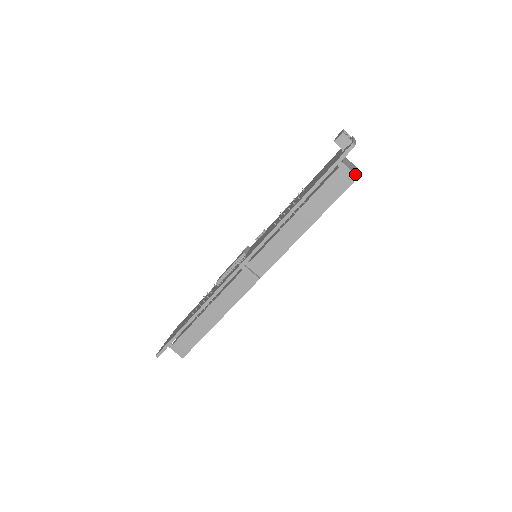
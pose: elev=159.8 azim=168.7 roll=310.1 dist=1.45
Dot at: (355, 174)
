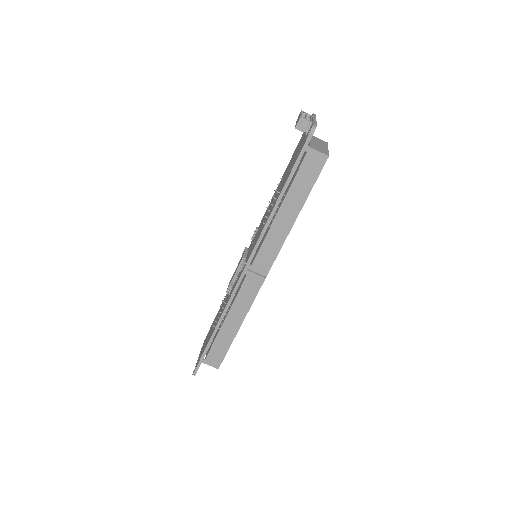
Dot at: (325, 154)
